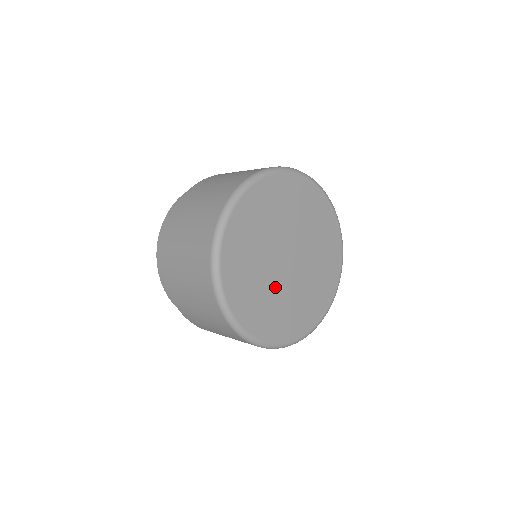
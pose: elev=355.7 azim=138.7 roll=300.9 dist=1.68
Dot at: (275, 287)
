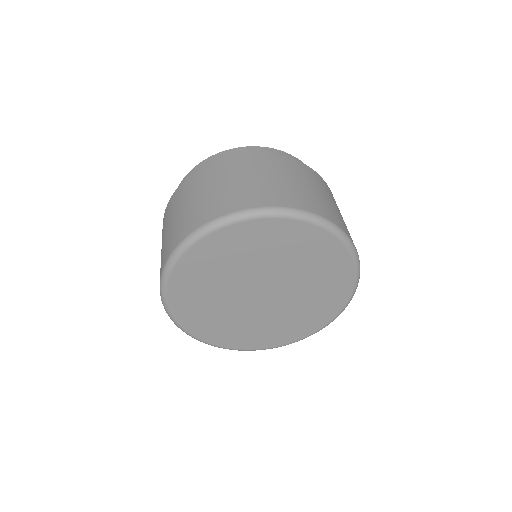
Dot at: (229, 304)
